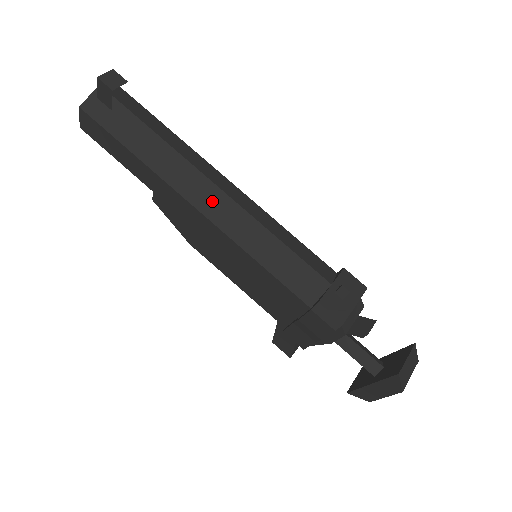
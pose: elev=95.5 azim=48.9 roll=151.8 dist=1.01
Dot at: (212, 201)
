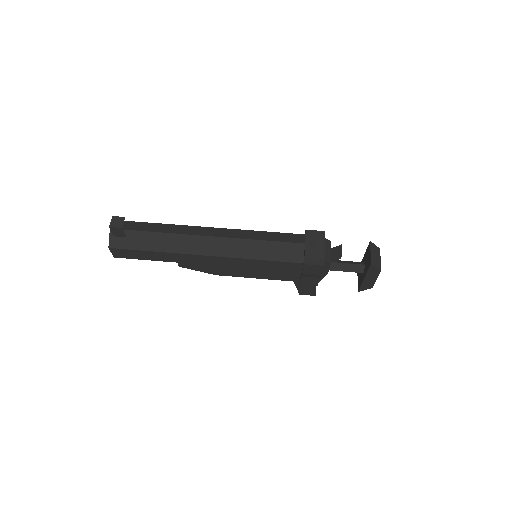
Dot at: (213, 246)
